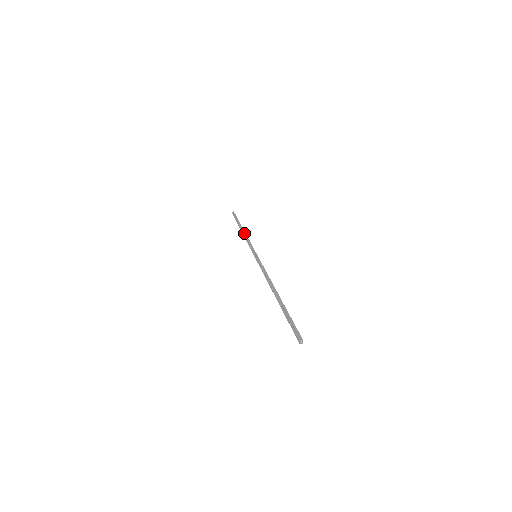
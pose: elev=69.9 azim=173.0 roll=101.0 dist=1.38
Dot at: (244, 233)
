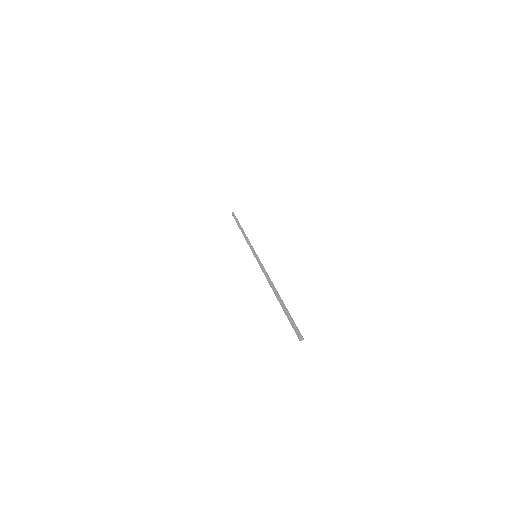
Dot at: occluded
